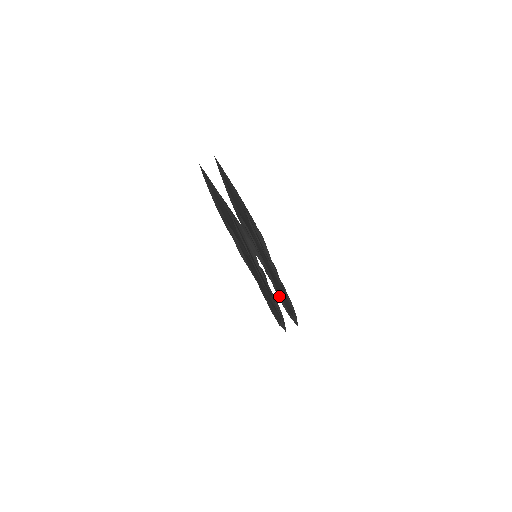
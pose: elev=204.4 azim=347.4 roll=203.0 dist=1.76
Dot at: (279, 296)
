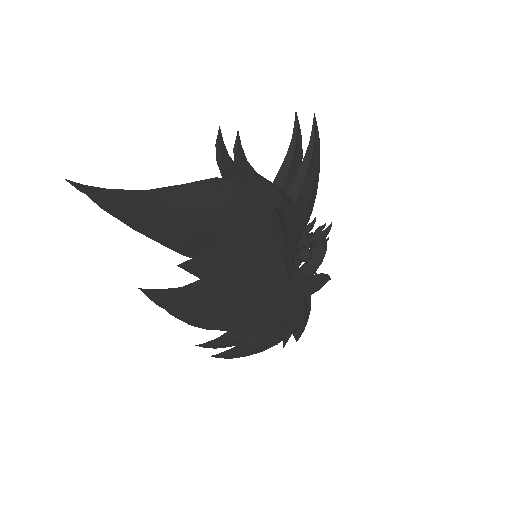
Dot at: occluded
